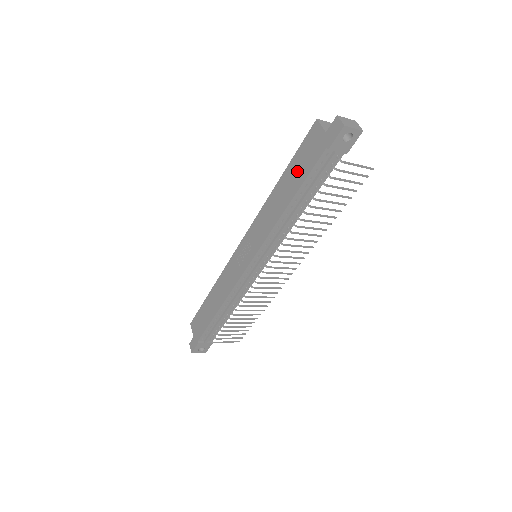
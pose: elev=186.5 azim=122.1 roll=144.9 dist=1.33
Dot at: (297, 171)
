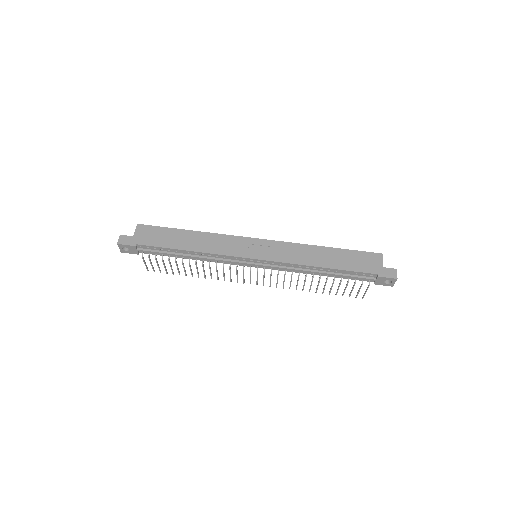
Dot at: (347, 260)
